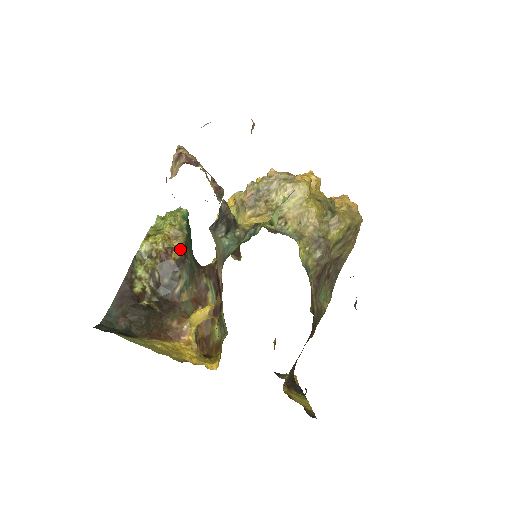
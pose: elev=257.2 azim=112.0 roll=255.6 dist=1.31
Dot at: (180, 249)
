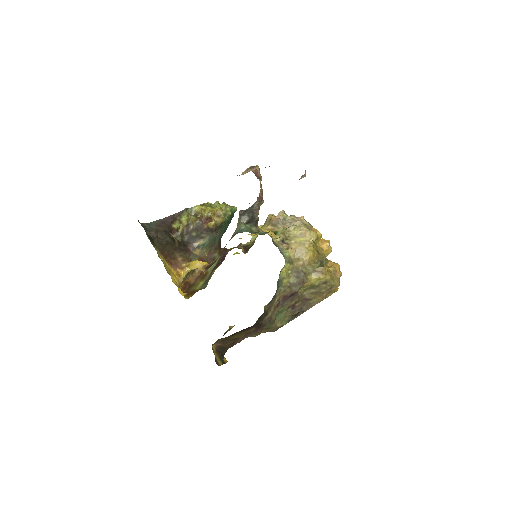
Dot at: (216, 224)
